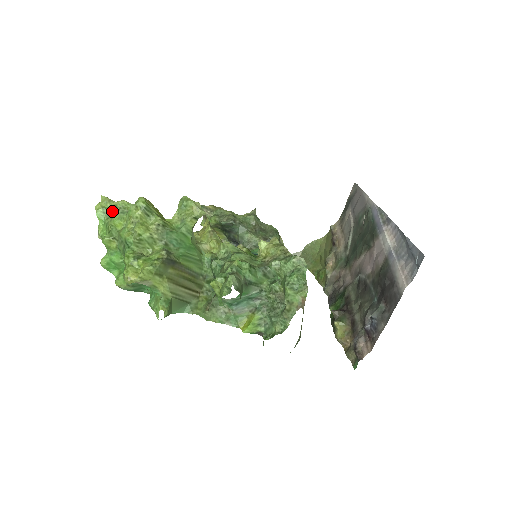
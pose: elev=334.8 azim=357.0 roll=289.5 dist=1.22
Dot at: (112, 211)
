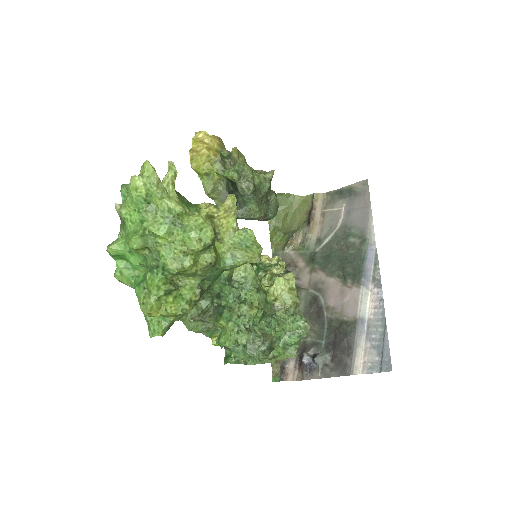
Dot at: (160, 210)
